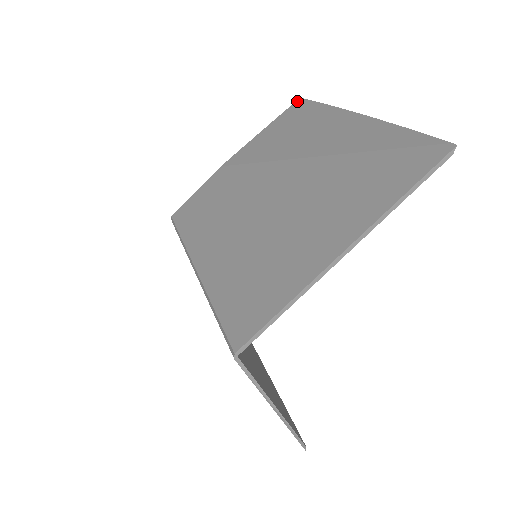
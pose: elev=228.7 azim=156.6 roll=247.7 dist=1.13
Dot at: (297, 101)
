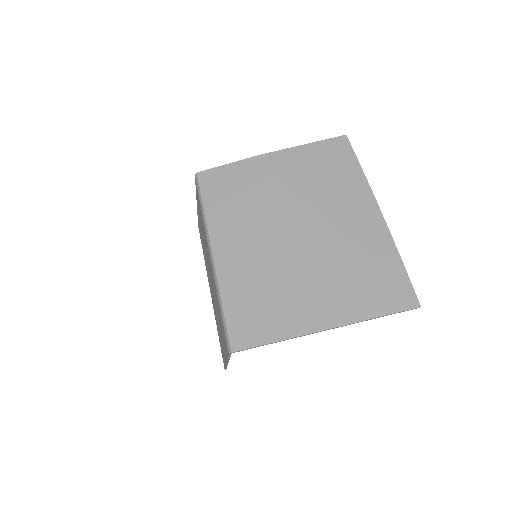
Dot at: (343, 137)
